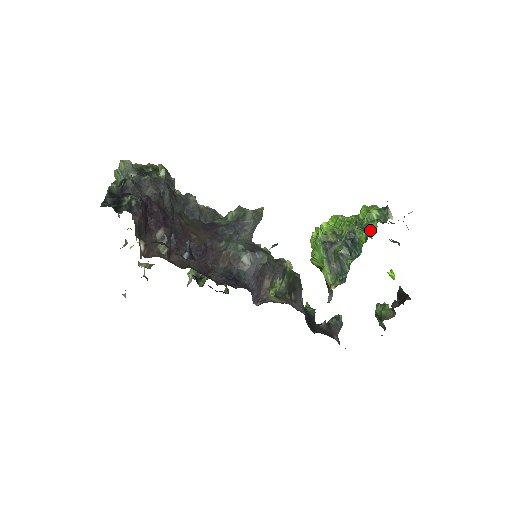
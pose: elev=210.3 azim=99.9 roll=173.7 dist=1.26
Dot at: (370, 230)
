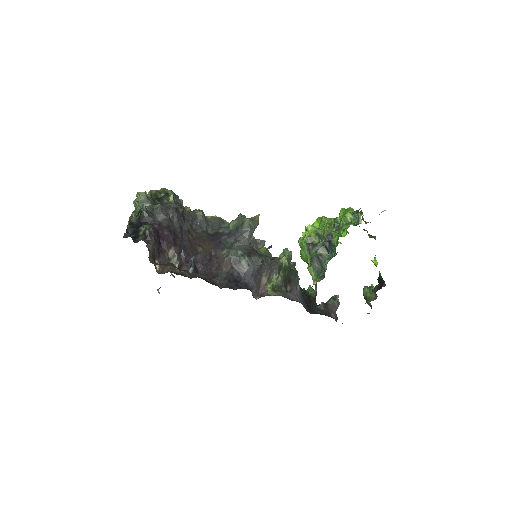
Dot at: (342, 234)
